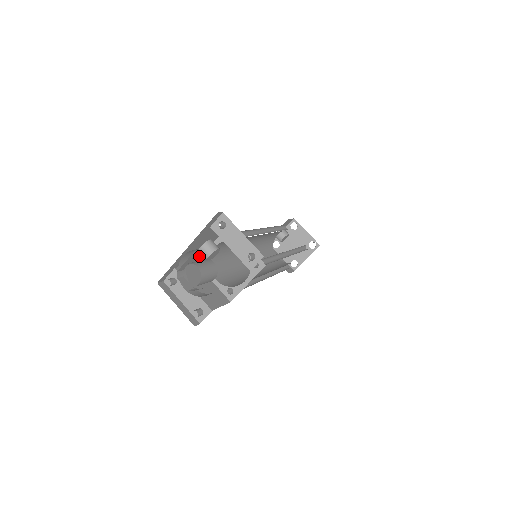
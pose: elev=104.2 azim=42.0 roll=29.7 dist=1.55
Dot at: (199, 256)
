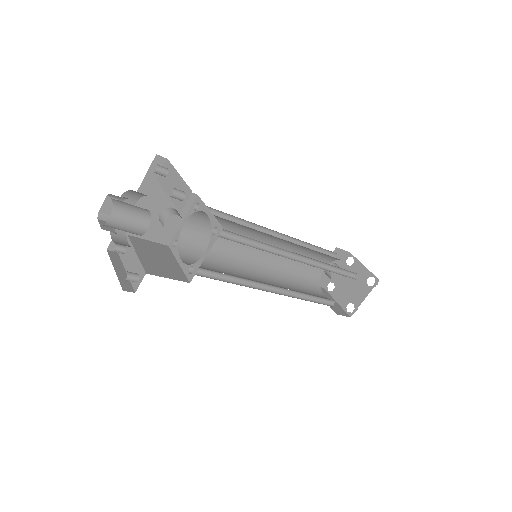
Dot at: (169, 235)
